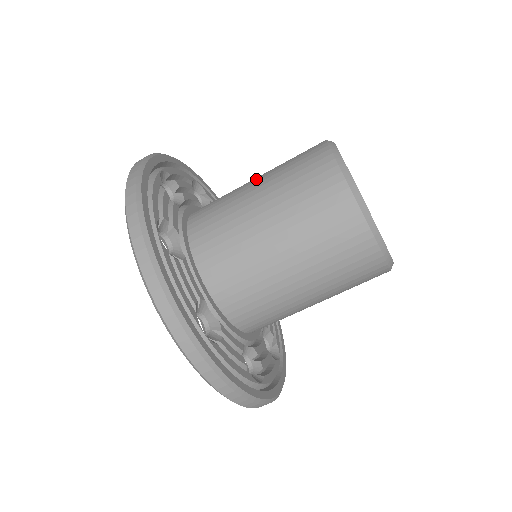
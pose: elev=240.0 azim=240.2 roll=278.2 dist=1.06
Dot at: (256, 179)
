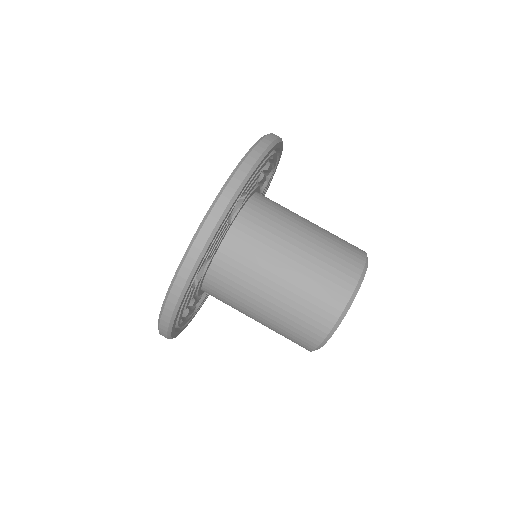
Dot at: occluded
